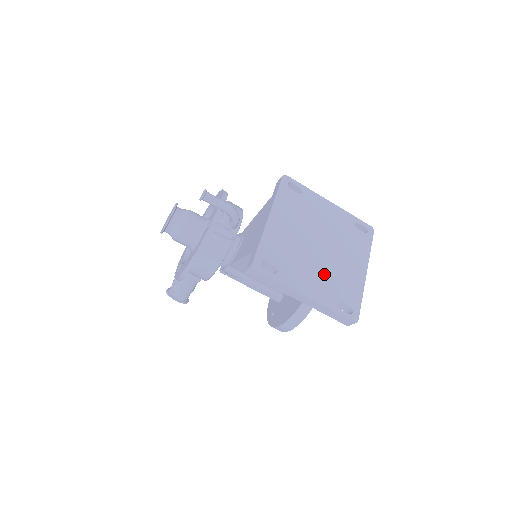
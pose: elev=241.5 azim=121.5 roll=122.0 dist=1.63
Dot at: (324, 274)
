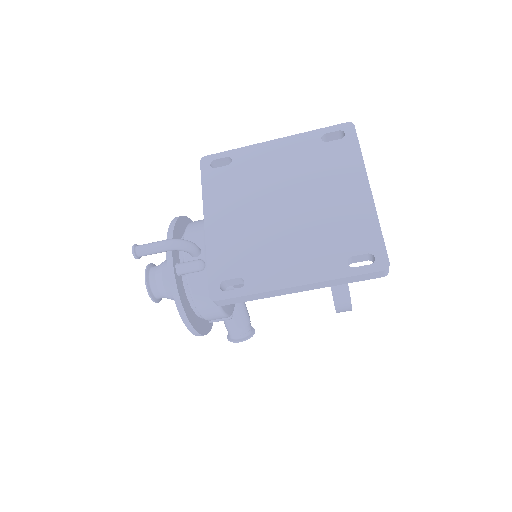
Dot at: (308, 238)
